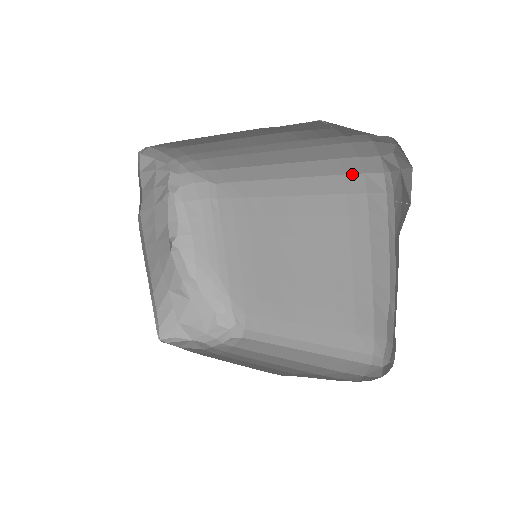
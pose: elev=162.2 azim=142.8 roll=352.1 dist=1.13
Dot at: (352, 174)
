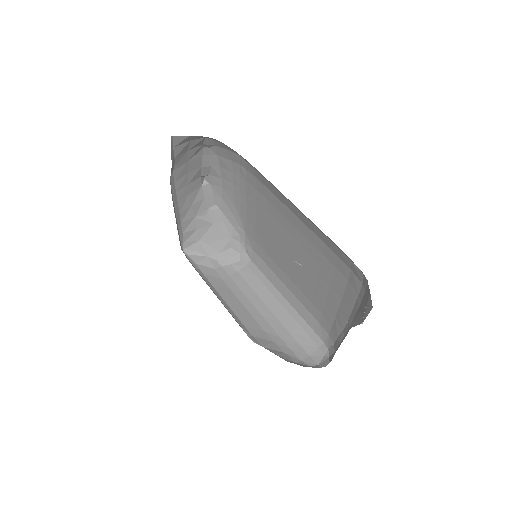
Dot at: occluded
